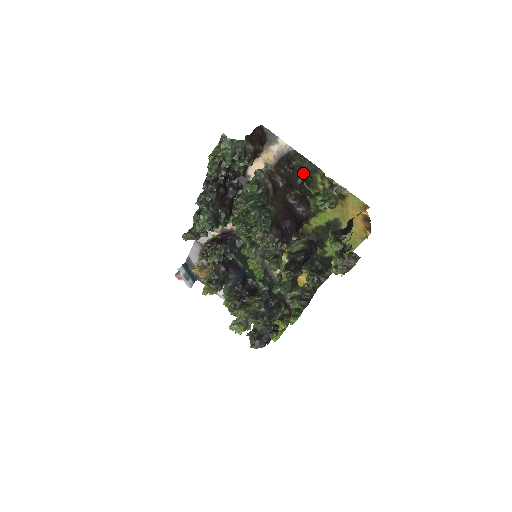
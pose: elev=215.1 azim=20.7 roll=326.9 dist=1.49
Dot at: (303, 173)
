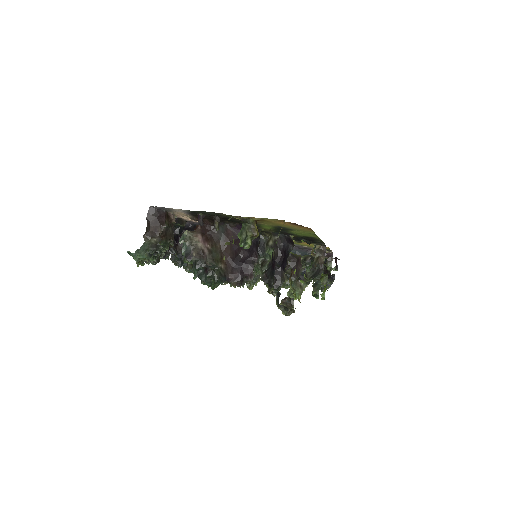
Dot at: (215, 216)
